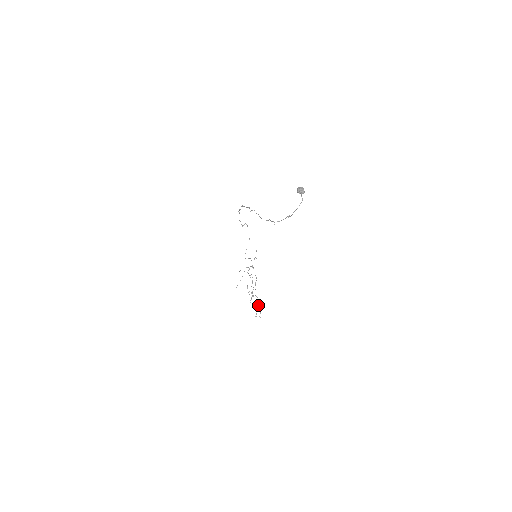
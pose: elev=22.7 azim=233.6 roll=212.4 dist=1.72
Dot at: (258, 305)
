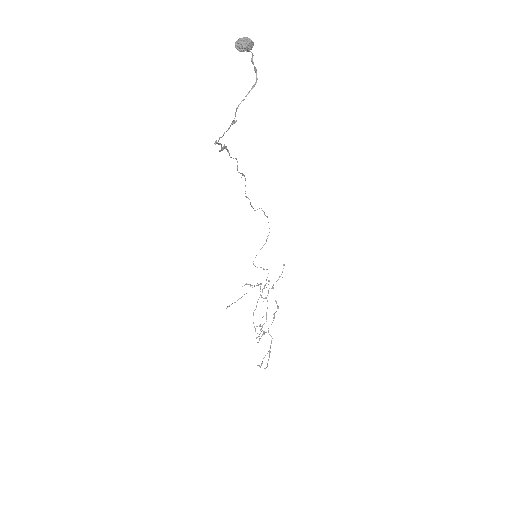
Dot at: (269, 350)
